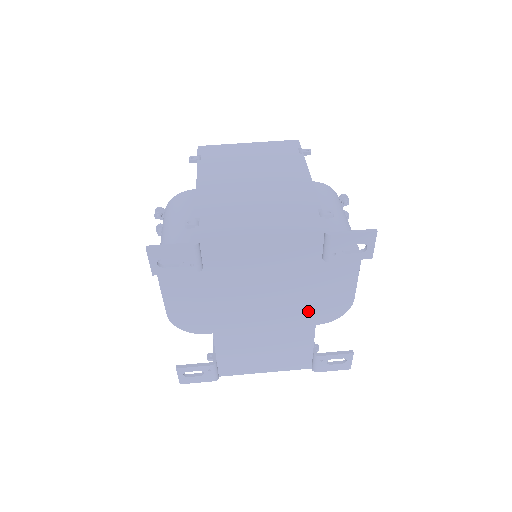
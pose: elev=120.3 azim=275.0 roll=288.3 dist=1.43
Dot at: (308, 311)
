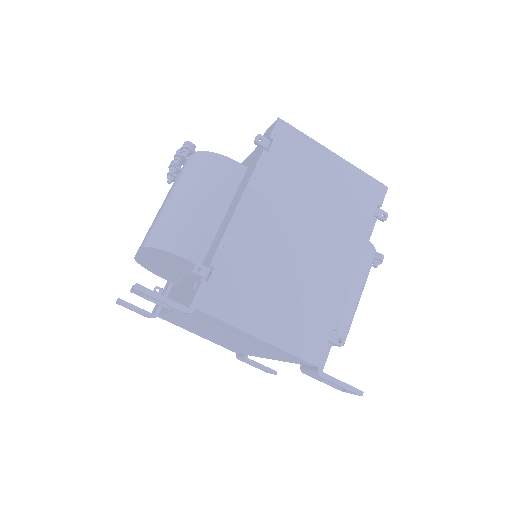
Dot at: (261, 355)
